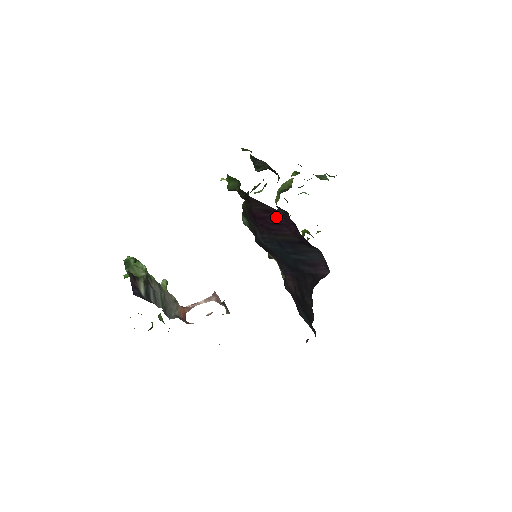
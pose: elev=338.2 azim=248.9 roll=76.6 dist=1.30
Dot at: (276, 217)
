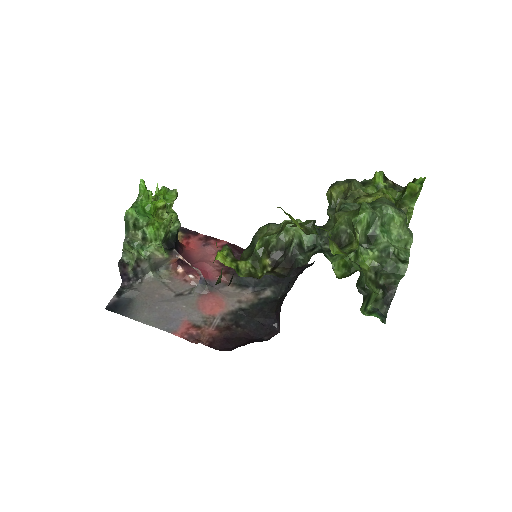
Dot at: occluded
